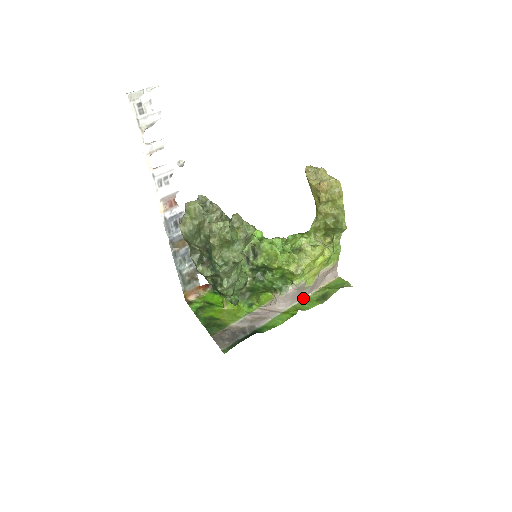
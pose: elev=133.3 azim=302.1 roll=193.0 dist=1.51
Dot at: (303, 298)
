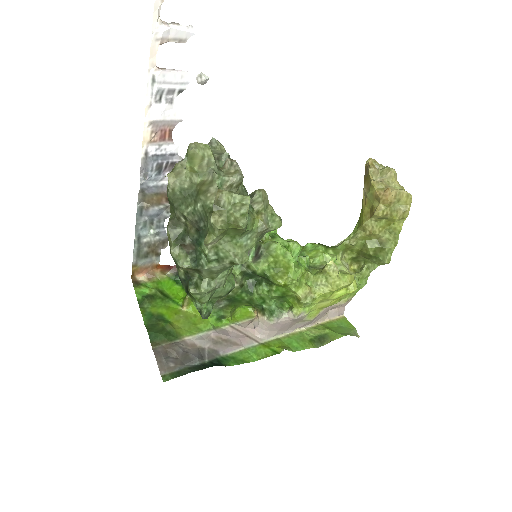
Dot at: (293, 331)
